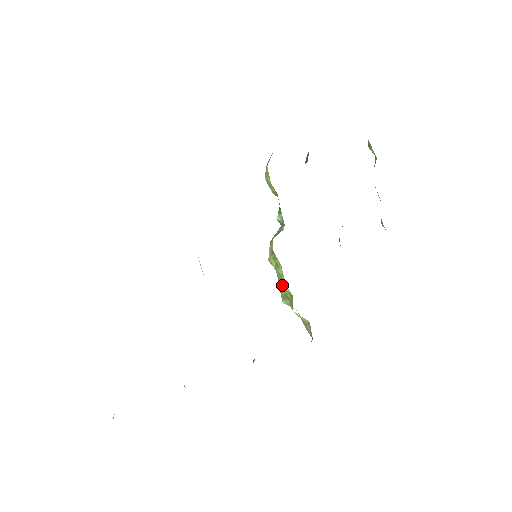
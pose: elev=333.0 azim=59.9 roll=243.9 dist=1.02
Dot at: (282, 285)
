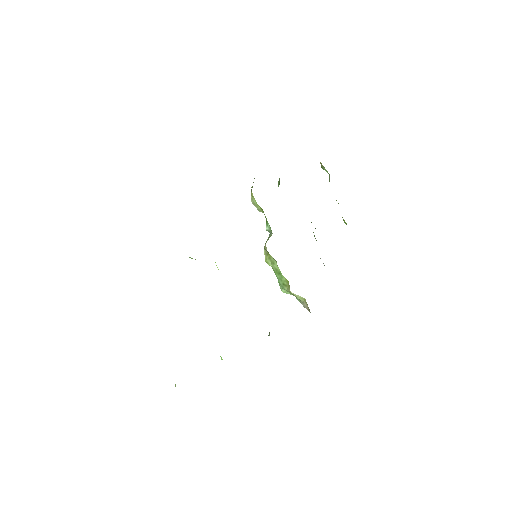
Dot at: (279, 277)
